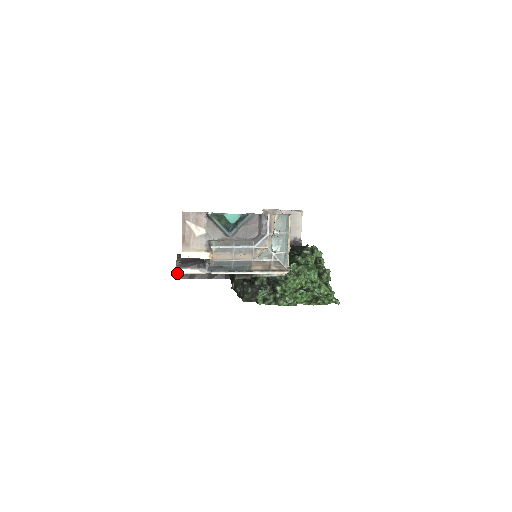
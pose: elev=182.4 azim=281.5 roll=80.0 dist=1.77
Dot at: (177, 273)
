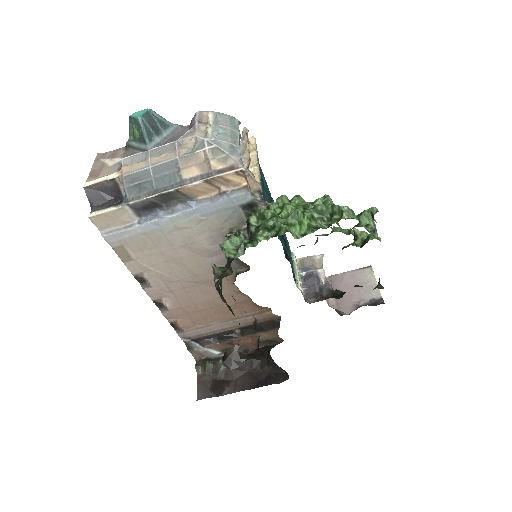
Dot at: (198, 391)
